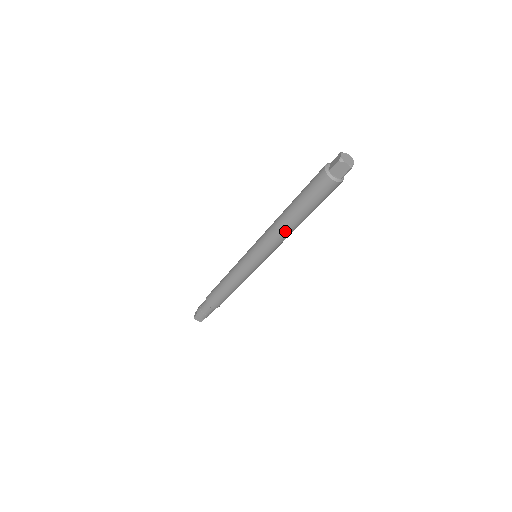
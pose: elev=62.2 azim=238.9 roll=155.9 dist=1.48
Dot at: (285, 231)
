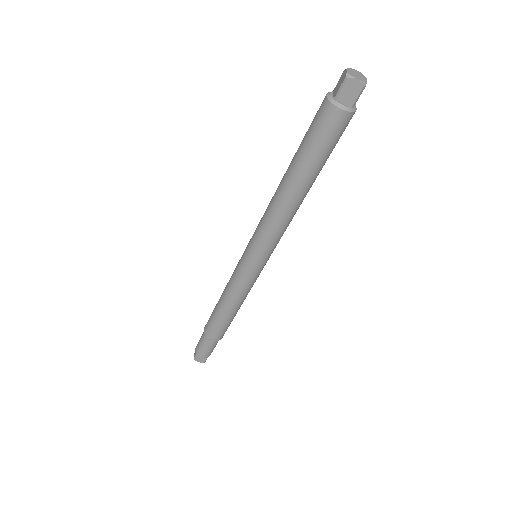
Dot at: (288, 207)
